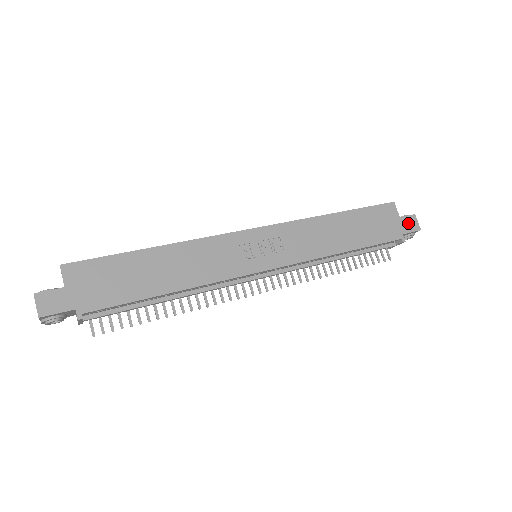
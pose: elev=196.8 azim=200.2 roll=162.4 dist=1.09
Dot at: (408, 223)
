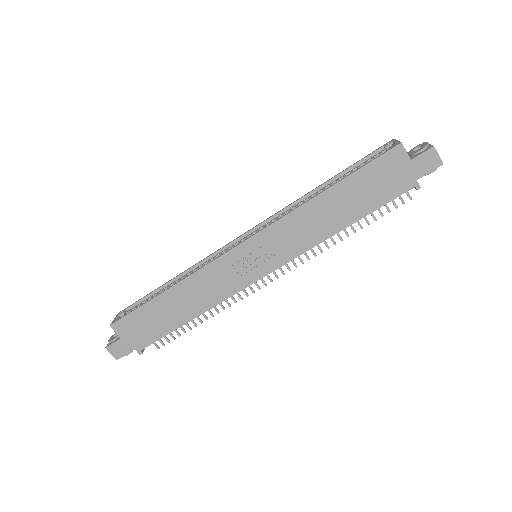
Dot at: (424, 163)
